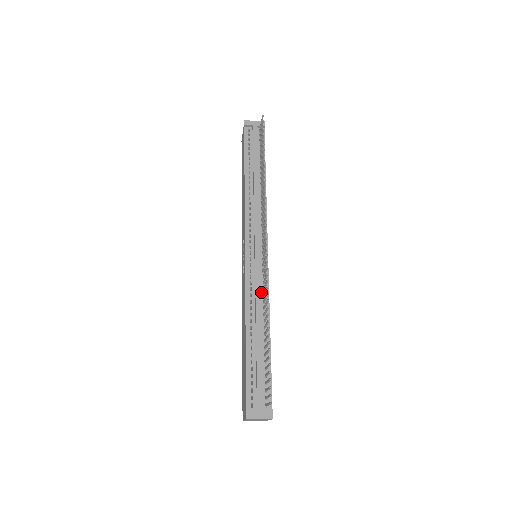
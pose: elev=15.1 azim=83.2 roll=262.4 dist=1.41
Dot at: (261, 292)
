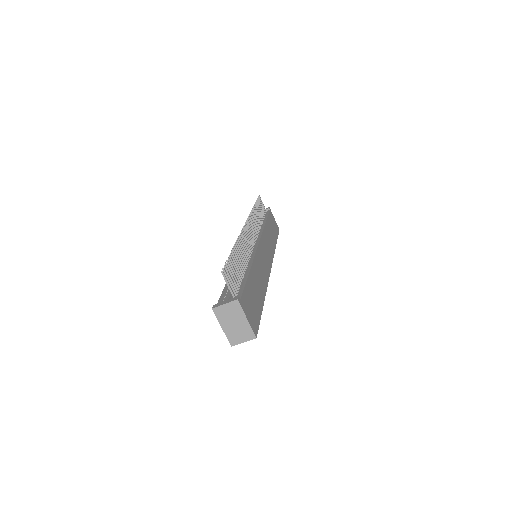
Dot at: occluded
